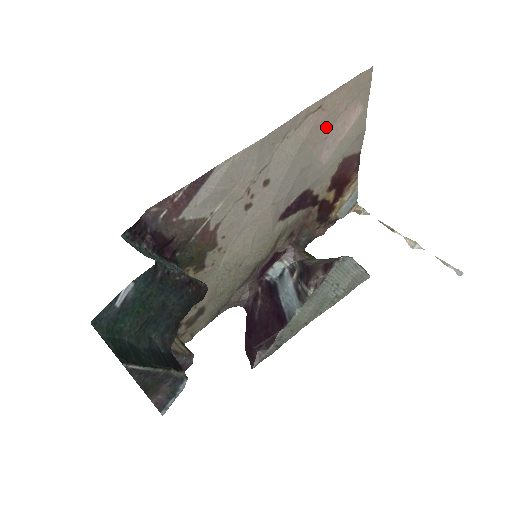
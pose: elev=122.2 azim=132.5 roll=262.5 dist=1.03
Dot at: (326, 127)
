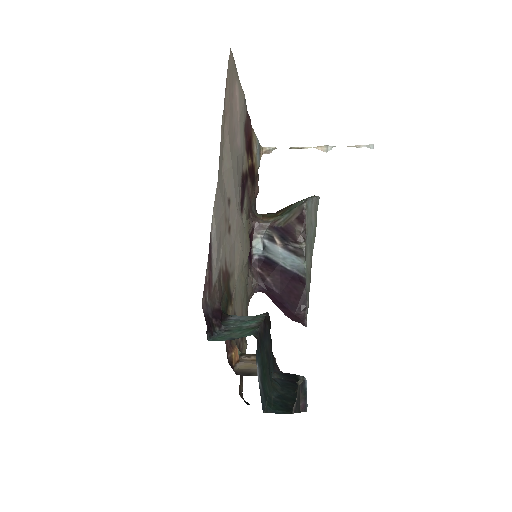
Dot at: (231, 122)
